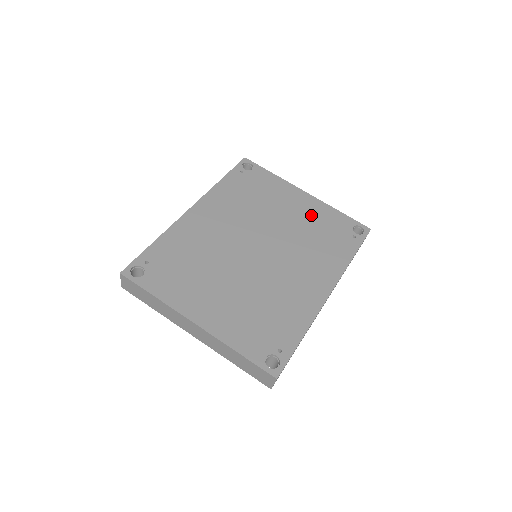
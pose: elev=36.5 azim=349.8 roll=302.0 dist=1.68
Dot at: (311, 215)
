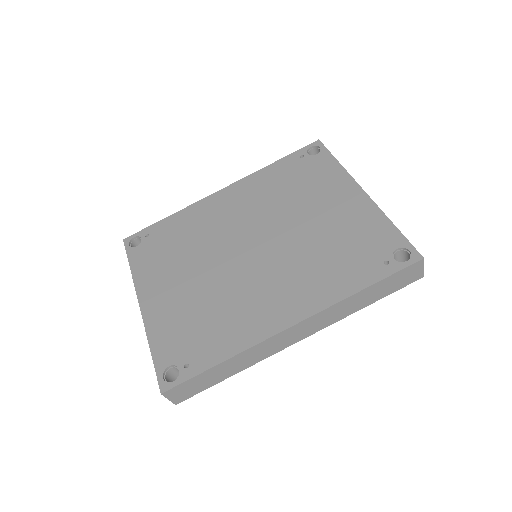
Dot at: (347, 221)
